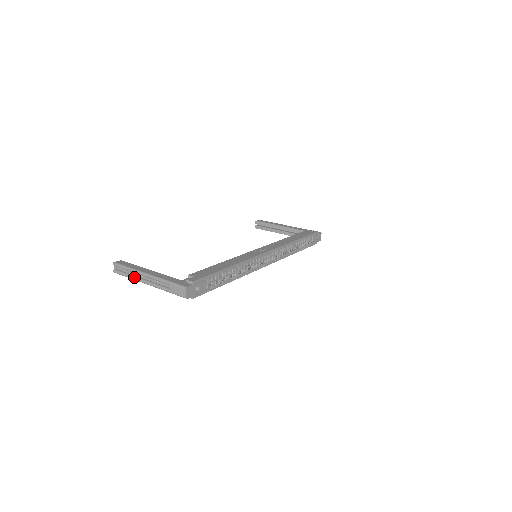
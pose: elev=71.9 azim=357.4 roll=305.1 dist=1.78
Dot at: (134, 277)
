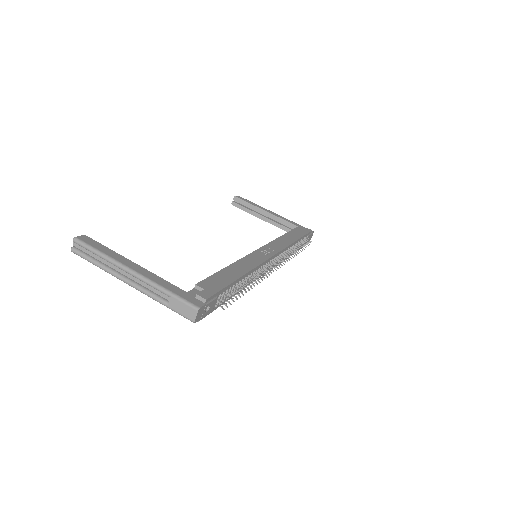
Dot at: (107, 268)
